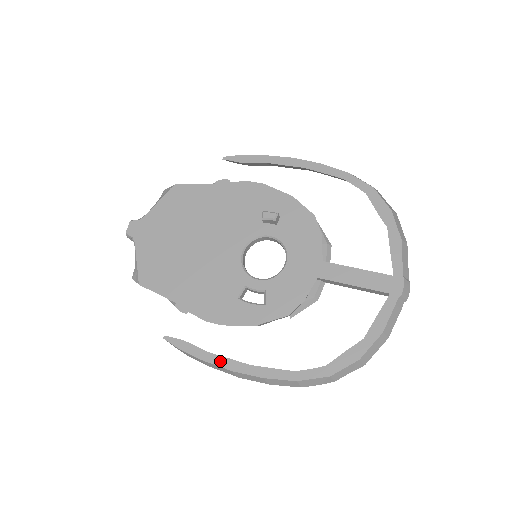
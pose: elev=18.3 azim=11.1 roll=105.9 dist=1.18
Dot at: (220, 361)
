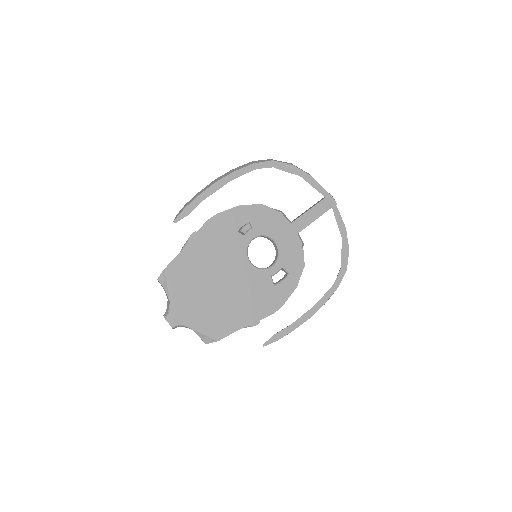
Dot at: (300, 321)
